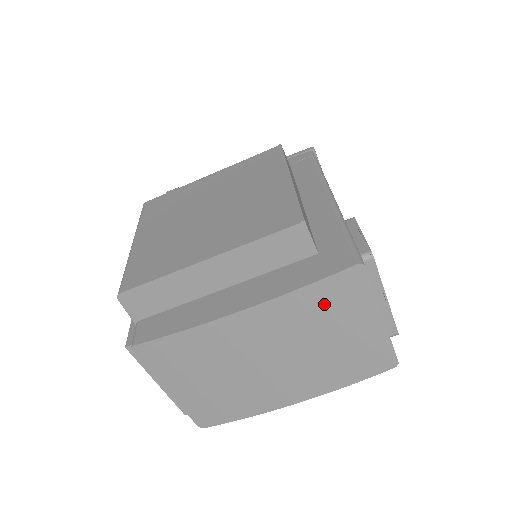
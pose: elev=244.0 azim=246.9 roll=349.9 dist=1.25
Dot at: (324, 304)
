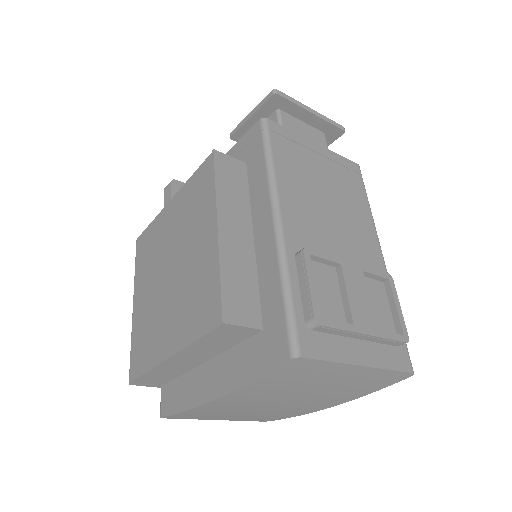
Dot at: (286, 380)
